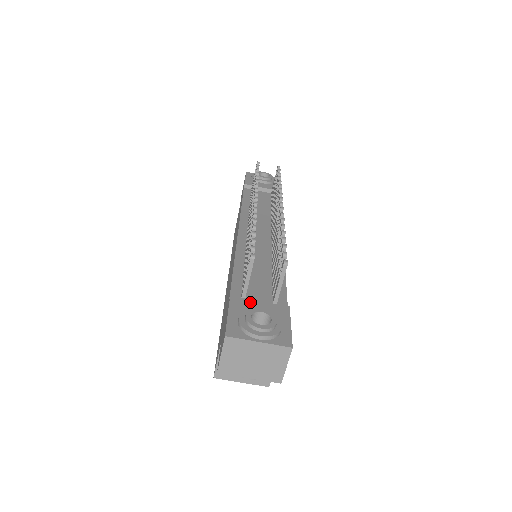
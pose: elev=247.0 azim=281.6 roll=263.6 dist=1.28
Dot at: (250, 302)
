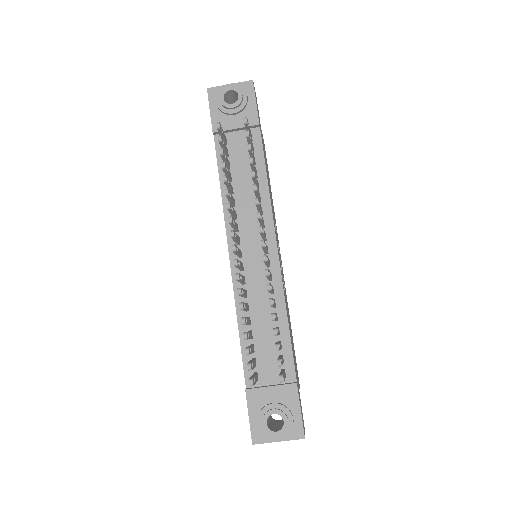
Dot at: (263, 392)
